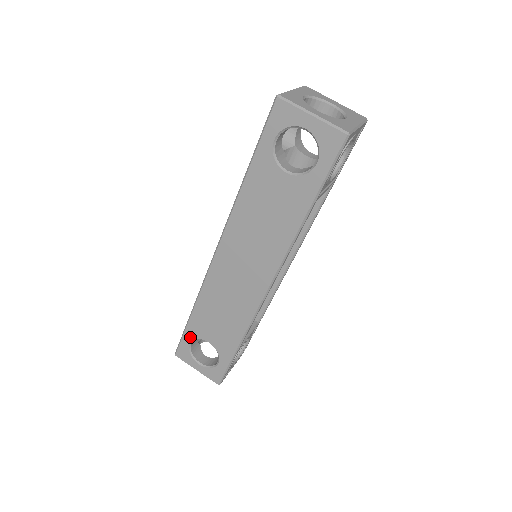
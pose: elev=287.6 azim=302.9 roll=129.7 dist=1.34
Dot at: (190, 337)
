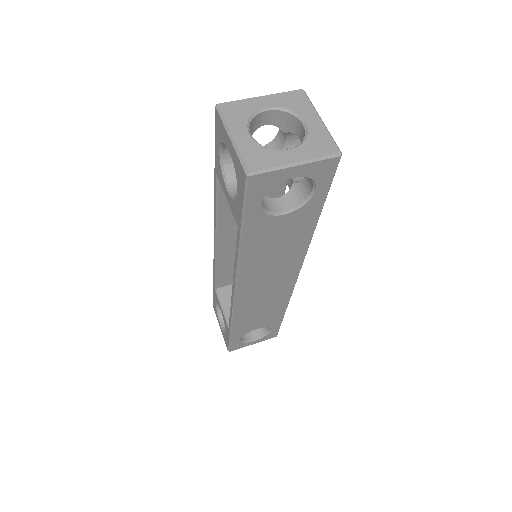
Dot at: (238, 338)
